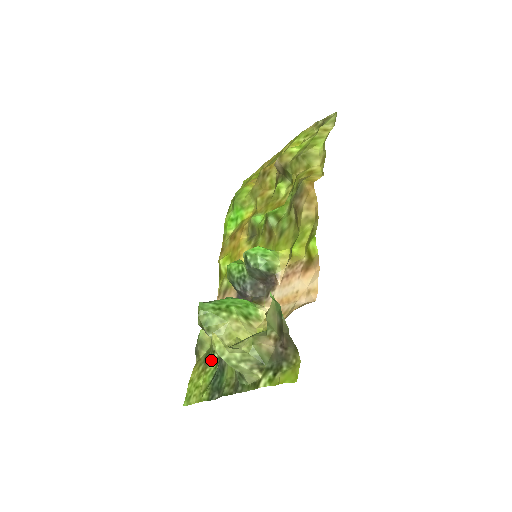
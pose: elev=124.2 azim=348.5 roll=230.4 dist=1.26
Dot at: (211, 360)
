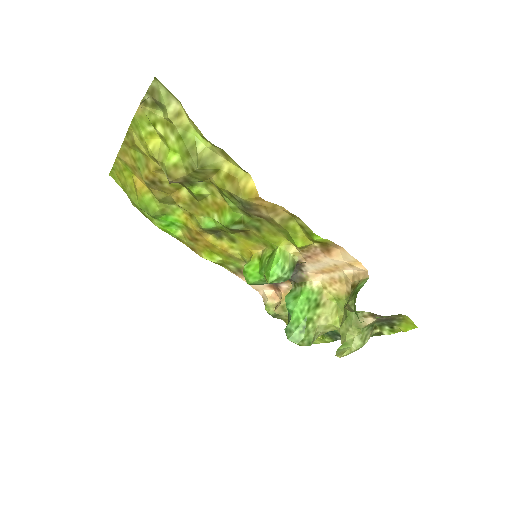
Dot at: occluded
